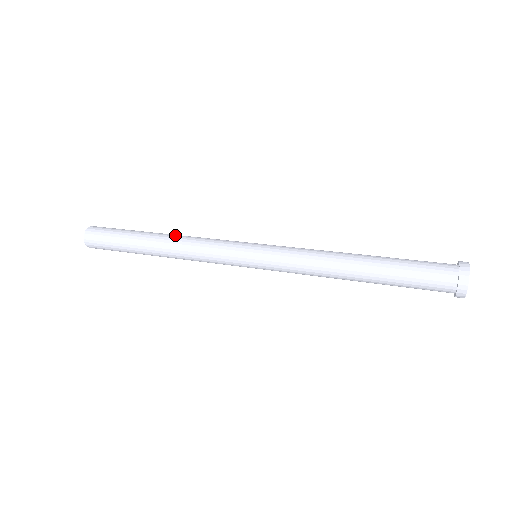
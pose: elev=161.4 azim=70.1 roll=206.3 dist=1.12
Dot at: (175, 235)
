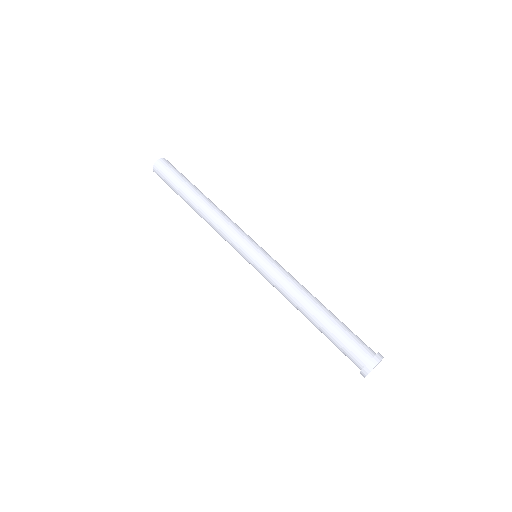
Dot at: (207, 208)
